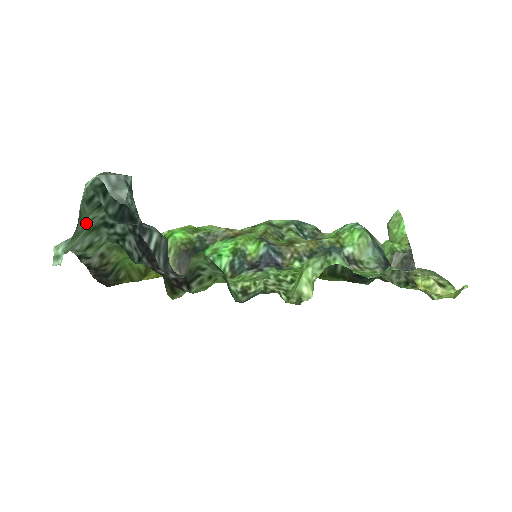
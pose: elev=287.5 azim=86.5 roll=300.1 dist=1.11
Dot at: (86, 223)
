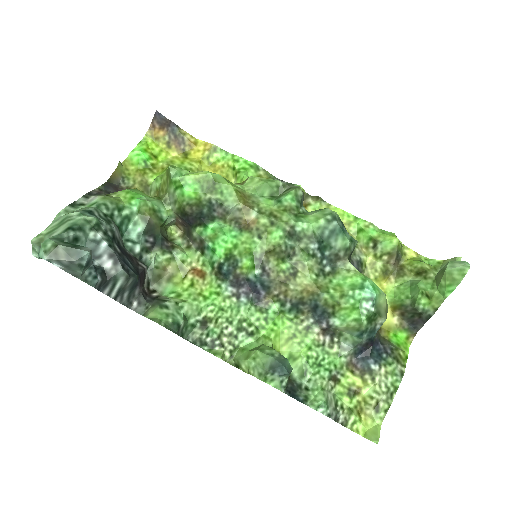
Dot at: (61, 225)
